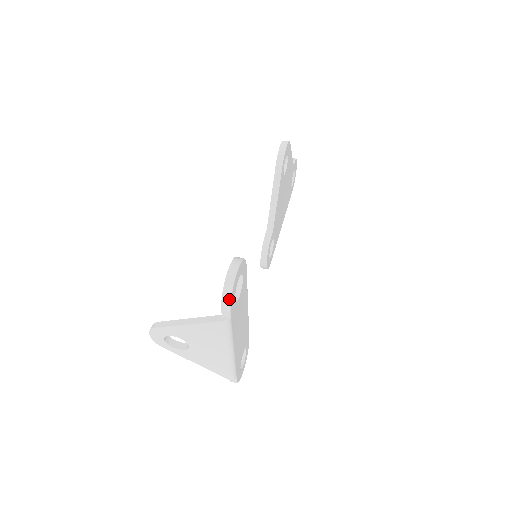
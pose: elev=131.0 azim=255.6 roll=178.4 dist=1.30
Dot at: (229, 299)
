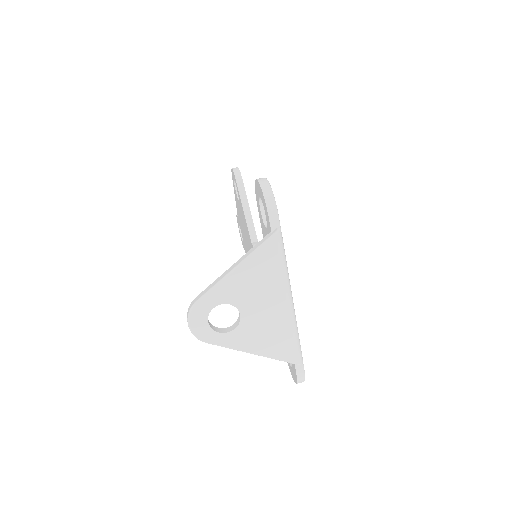
Dot at: (273, 199)
